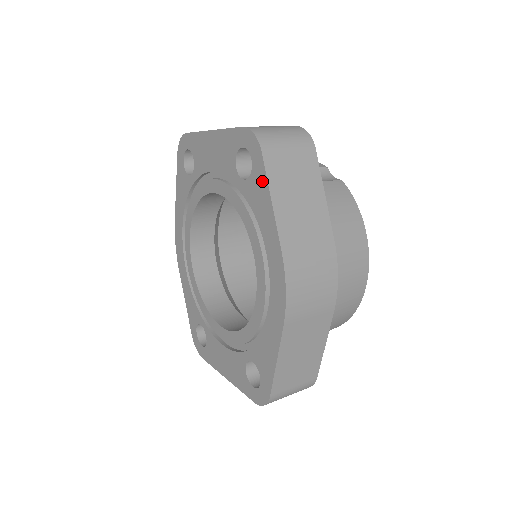
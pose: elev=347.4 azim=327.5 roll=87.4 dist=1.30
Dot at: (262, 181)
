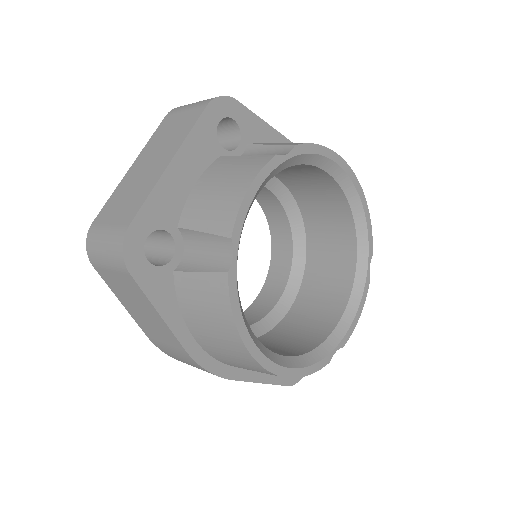
Dot at: occluded
